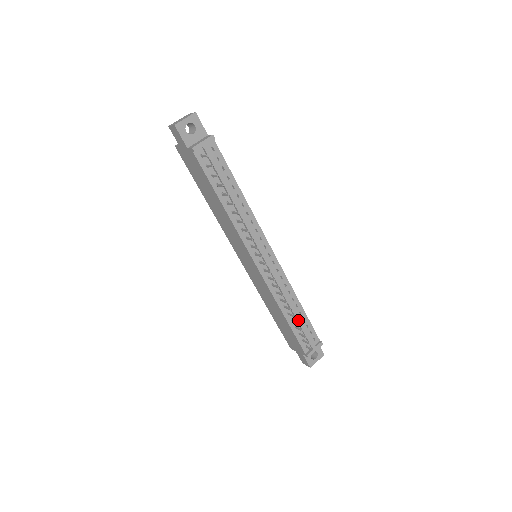
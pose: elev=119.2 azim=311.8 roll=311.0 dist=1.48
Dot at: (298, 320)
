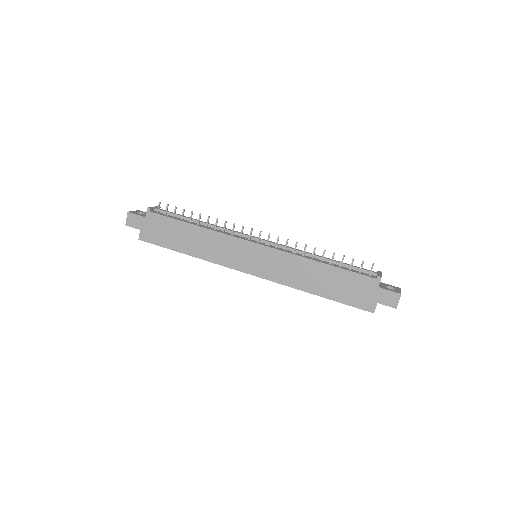
Dot at: (335, 261)
